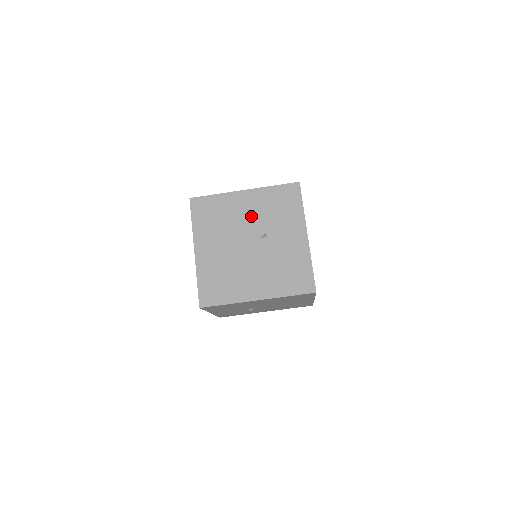
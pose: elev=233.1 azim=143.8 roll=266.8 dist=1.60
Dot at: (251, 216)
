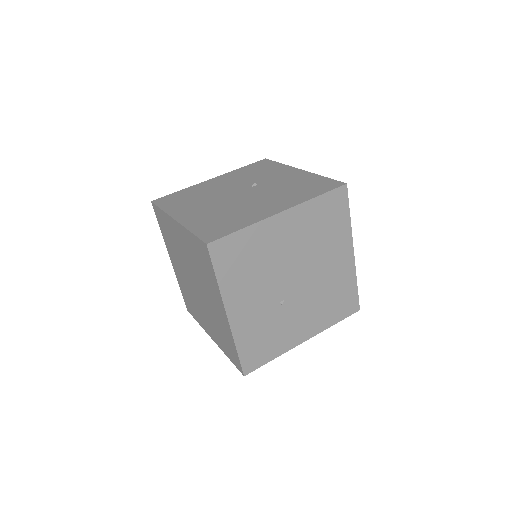
Dot at: (230, 184)
